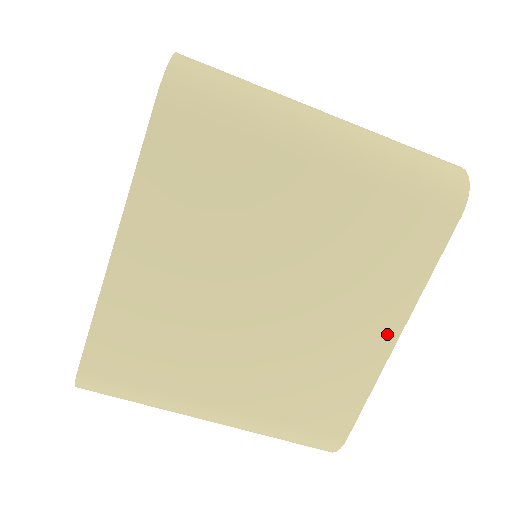
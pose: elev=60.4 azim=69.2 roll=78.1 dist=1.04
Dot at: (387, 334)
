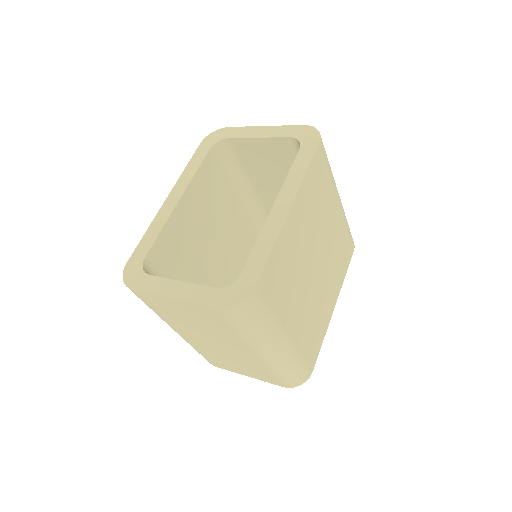
Dot at: (333, 304)
